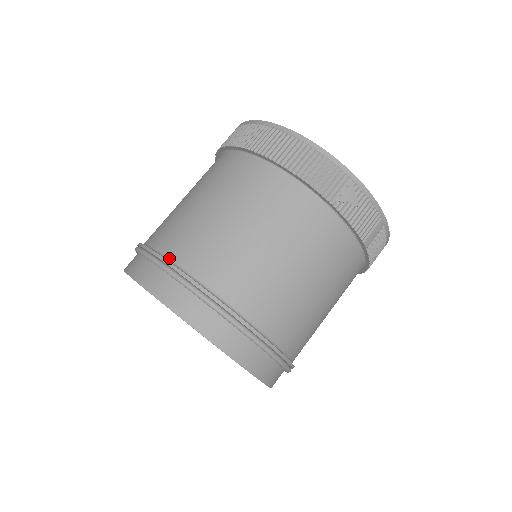
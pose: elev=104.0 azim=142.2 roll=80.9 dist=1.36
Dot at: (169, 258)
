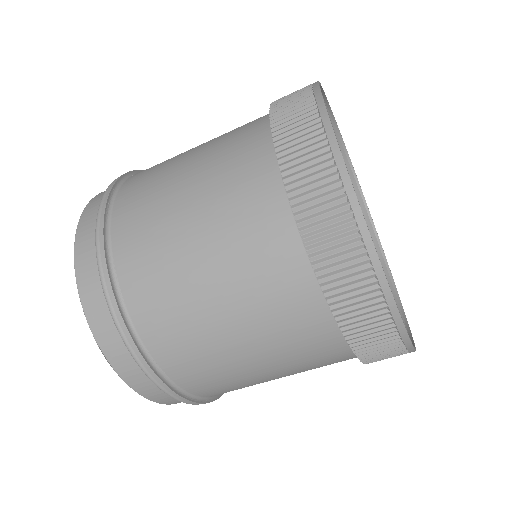
Dot at: (177, 385)
